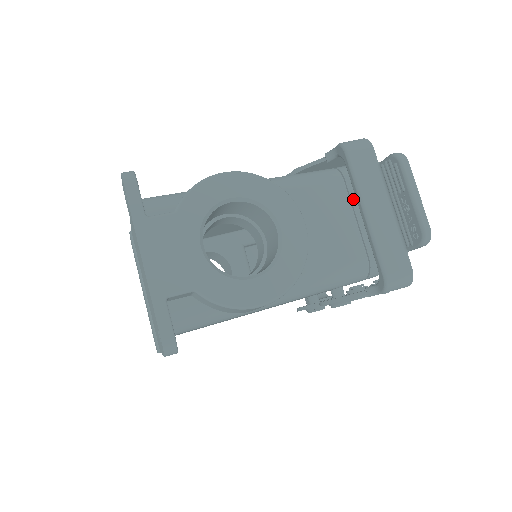
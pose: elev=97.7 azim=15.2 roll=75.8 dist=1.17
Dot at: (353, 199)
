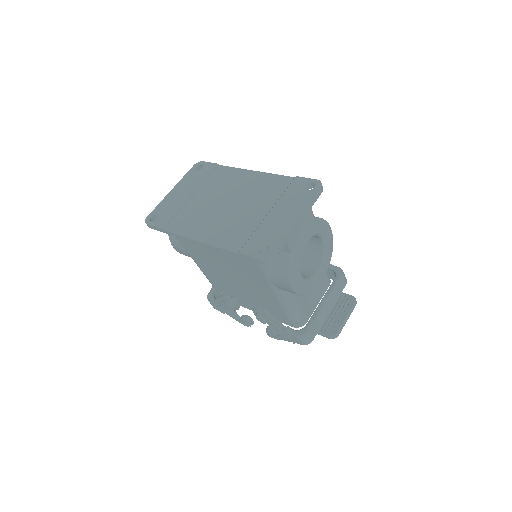
Dot at: (323, 291)
